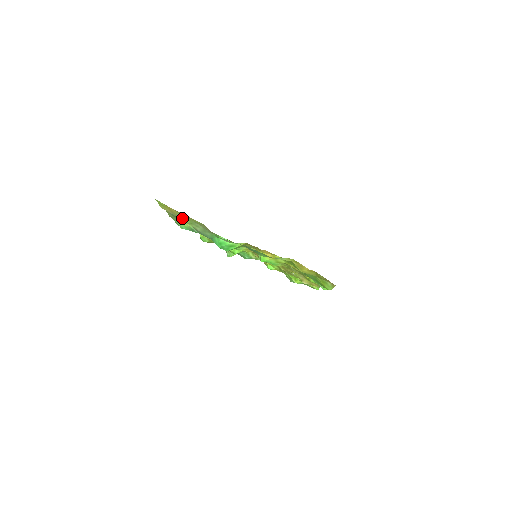
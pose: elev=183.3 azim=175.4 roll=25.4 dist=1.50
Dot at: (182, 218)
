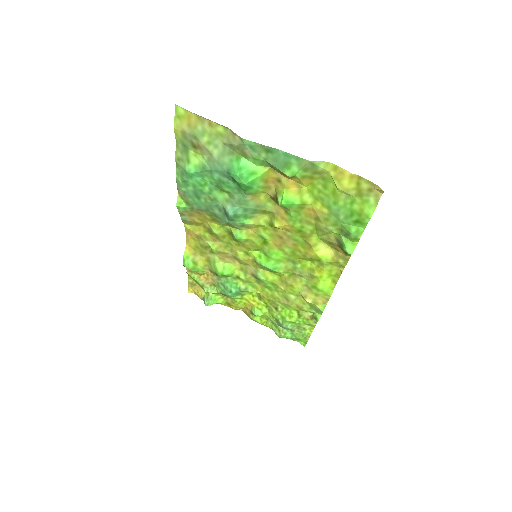
Dot at: (200, 134)
